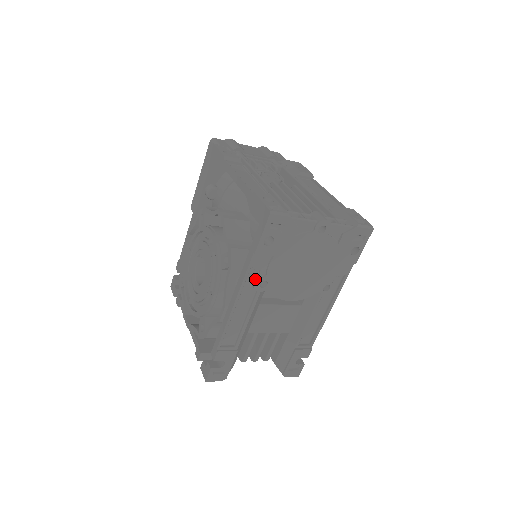
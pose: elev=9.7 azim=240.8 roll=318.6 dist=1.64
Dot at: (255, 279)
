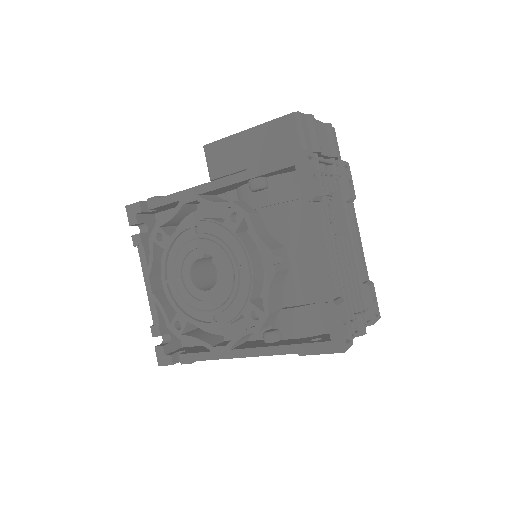
Dot at: occluded
